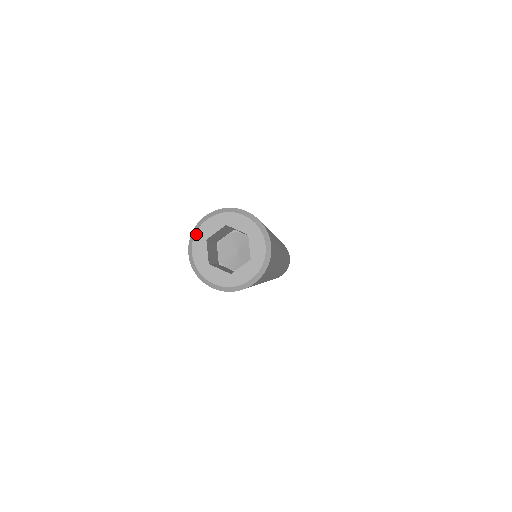
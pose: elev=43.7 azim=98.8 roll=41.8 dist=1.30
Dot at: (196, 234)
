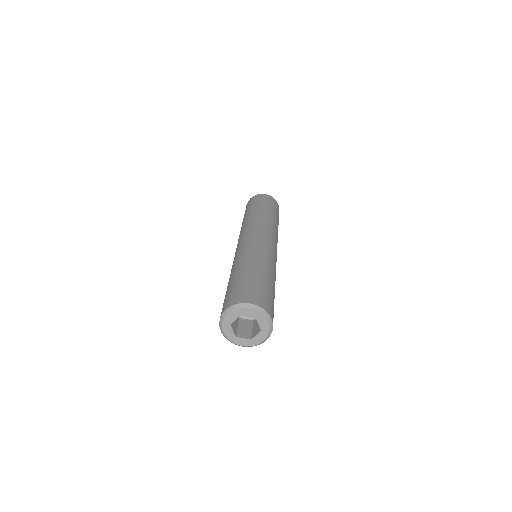
Dot at: (223, 323)
